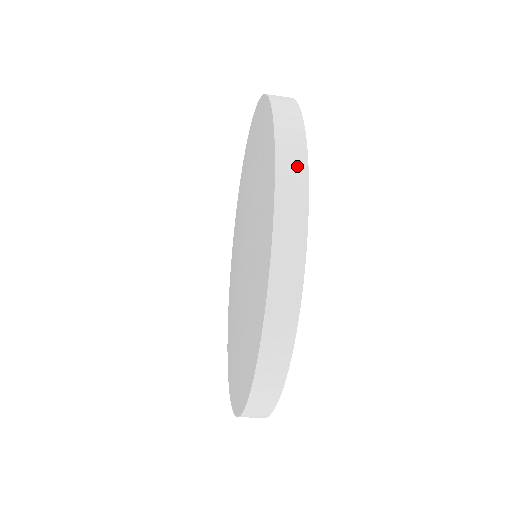
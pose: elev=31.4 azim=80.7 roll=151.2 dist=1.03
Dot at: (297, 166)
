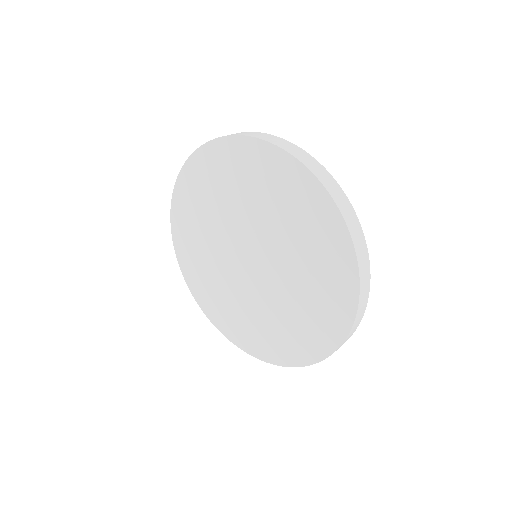
Dot at: (346, 203)
